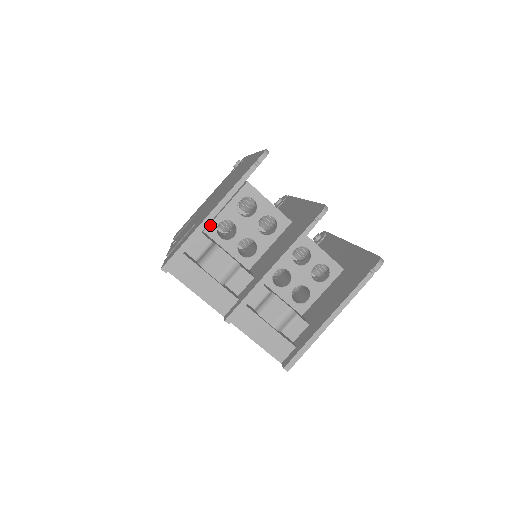
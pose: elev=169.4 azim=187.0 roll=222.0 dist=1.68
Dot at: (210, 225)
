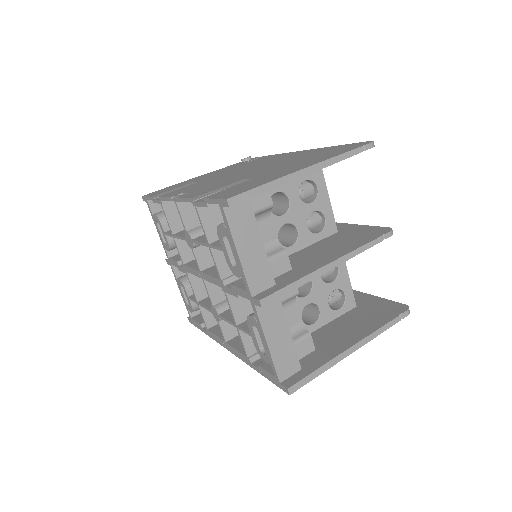
Dot at: occluded
